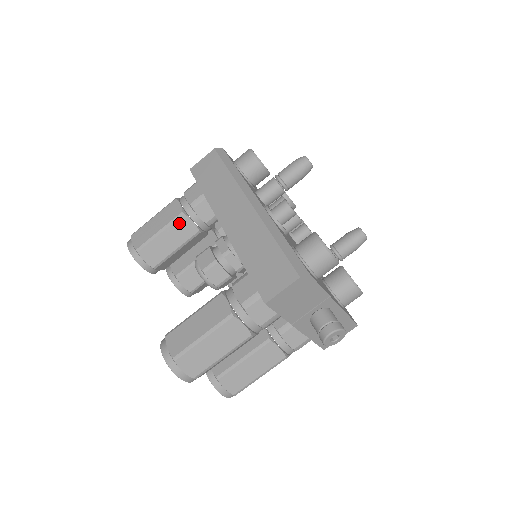
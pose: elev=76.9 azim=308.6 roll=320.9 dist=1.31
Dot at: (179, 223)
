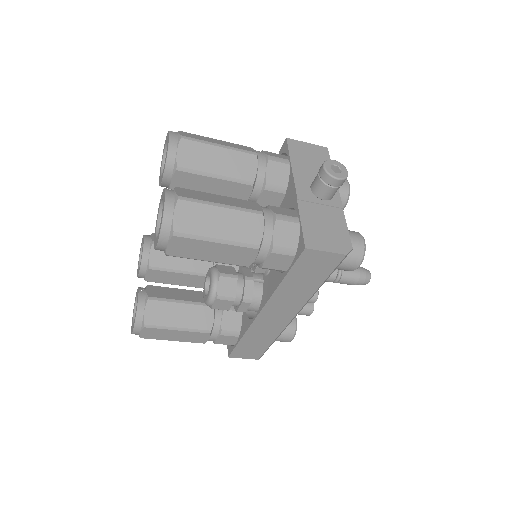
Dot at: occluded
